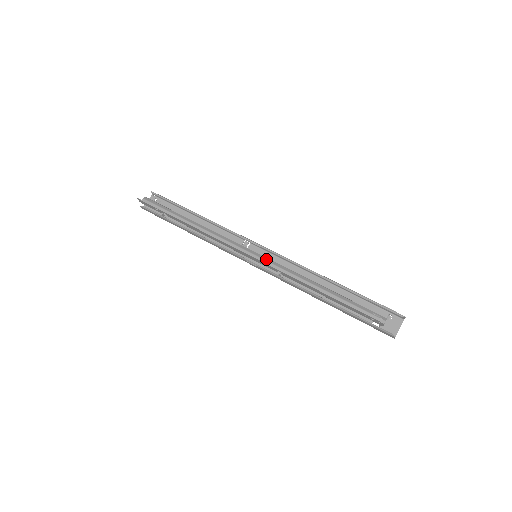
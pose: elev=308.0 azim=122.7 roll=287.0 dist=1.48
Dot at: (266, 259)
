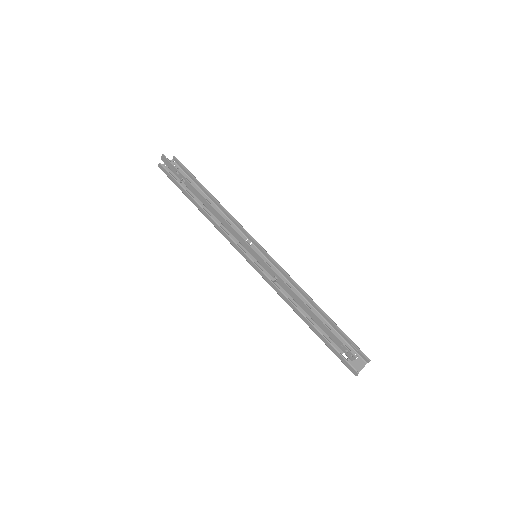
Dot at: (266, 262)
